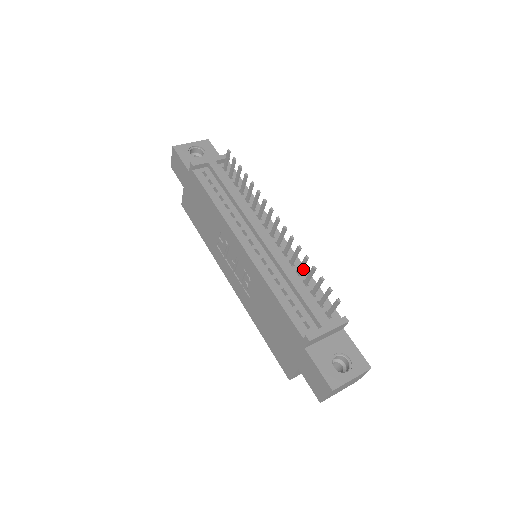
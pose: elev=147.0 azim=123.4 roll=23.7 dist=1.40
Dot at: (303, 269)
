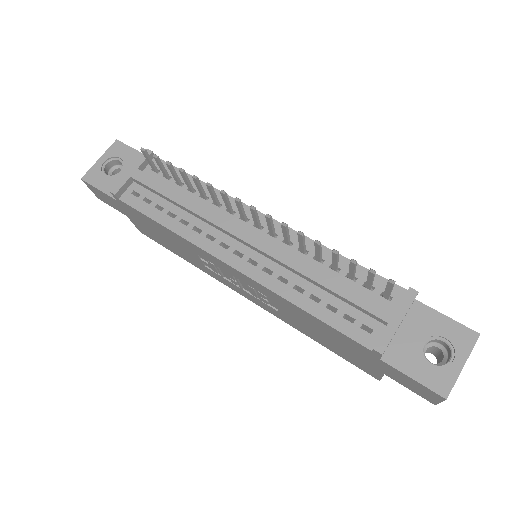
Dot at: occluded
